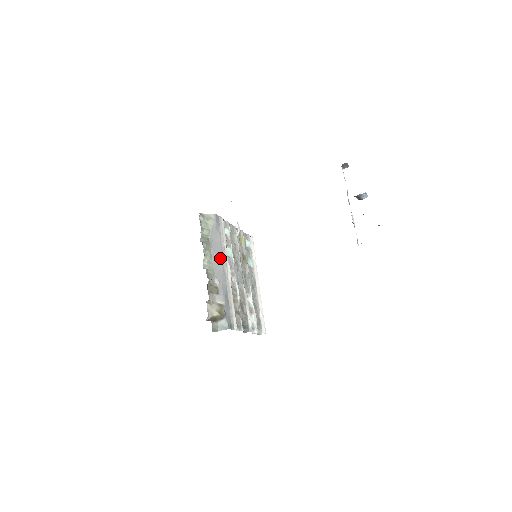
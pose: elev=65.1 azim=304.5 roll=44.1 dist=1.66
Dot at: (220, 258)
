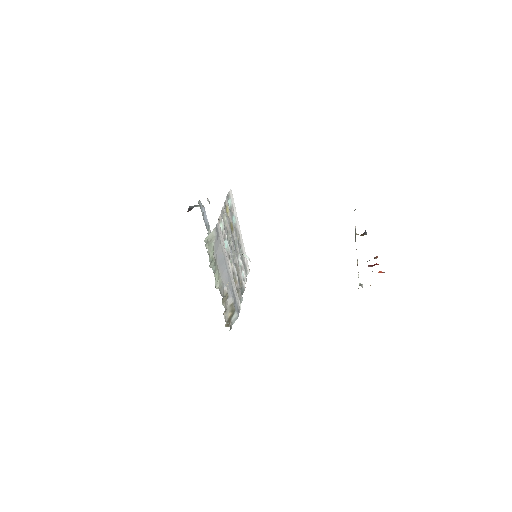
Dot at: (224, 265)
